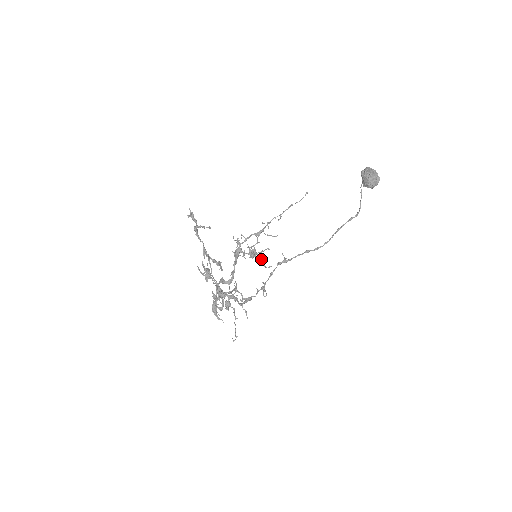
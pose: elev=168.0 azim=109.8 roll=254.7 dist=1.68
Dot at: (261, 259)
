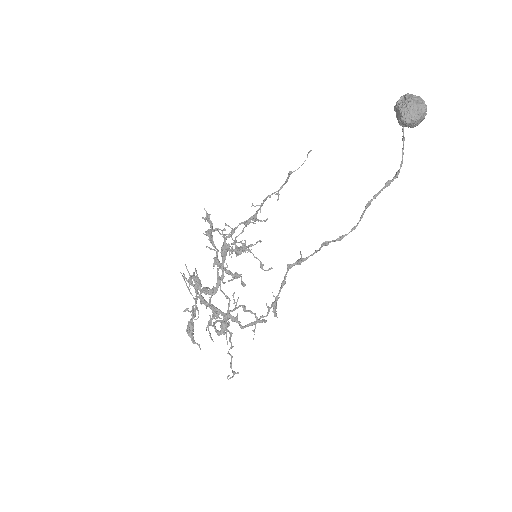
Dot at: (256, 258)
